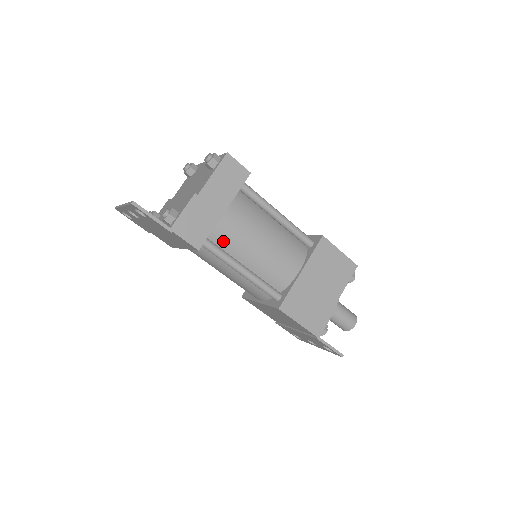
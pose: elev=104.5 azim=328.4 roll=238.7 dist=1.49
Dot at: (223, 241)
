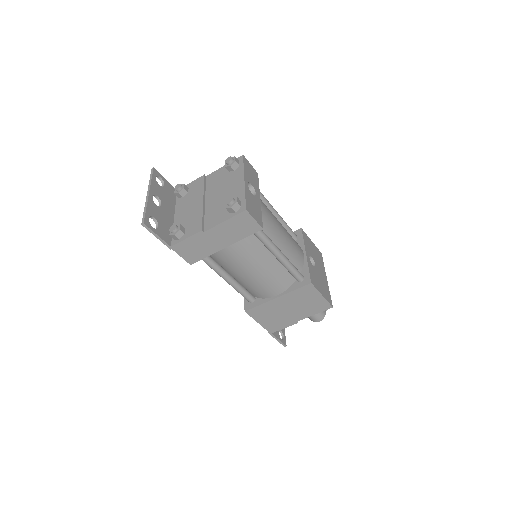
Dot at: (218, 259)
